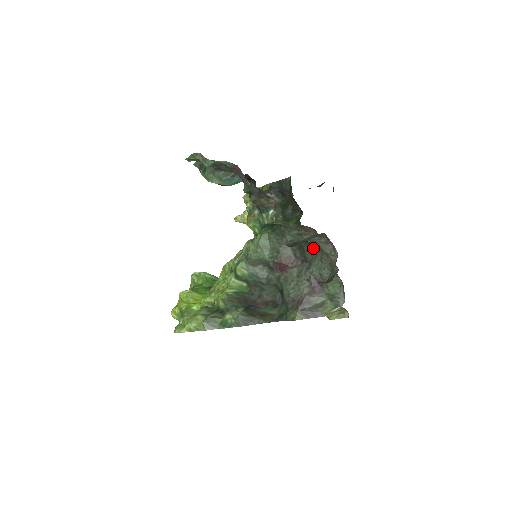
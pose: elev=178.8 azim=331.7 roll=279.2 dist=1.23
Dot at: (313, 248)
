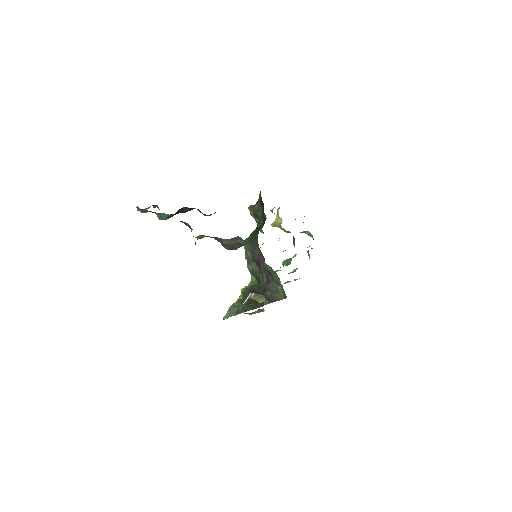
Dot at: occluded
